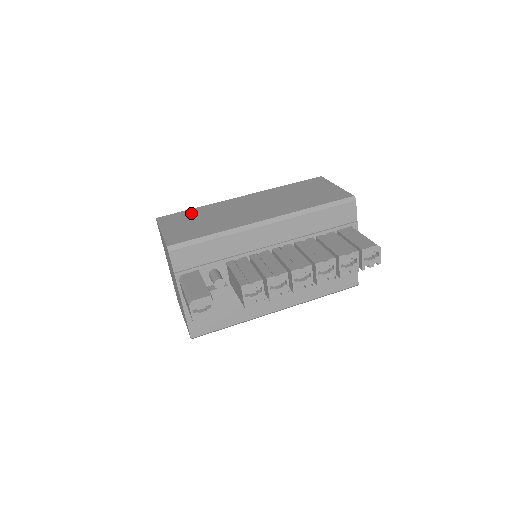
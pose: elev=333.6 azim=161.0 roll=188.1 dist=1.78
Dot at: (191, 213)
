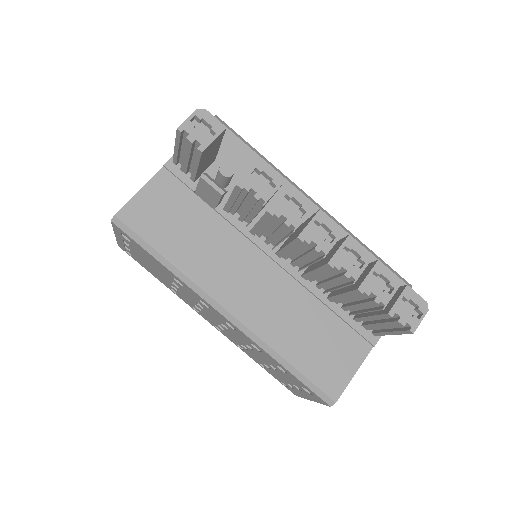
Dot at: occluded
